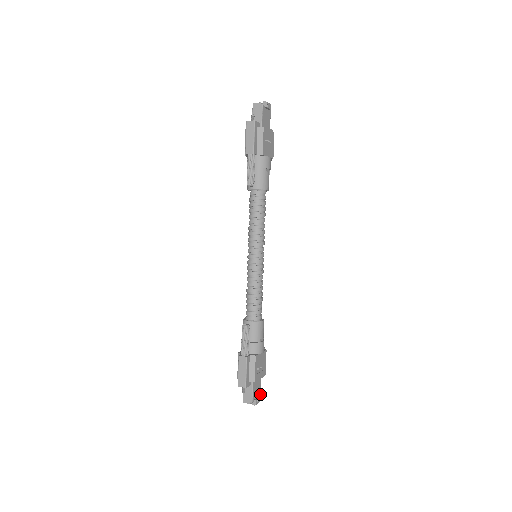
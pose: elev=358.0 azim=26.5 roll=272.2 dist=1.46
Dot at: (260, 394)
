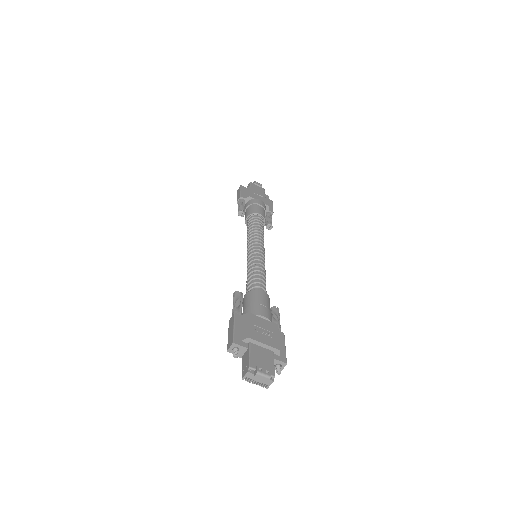
Dot at: (273, 373)
